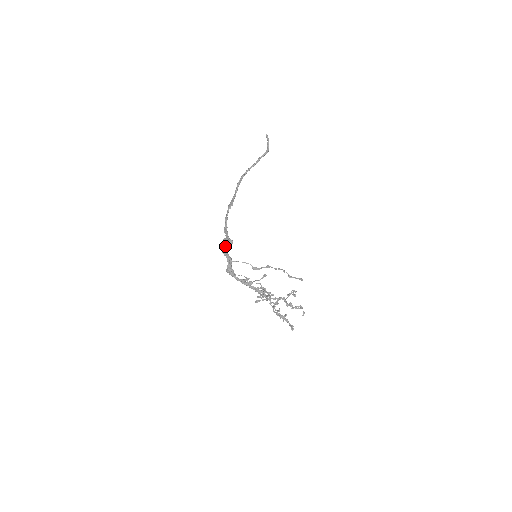
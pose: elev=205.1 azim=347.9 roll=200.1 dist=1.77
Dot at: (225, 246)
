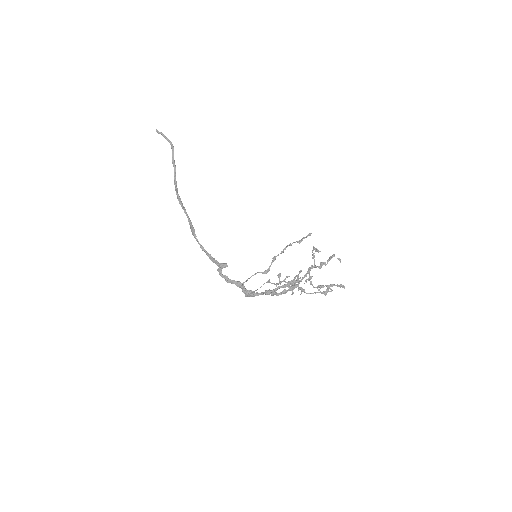
Dot at: (224, 276)
